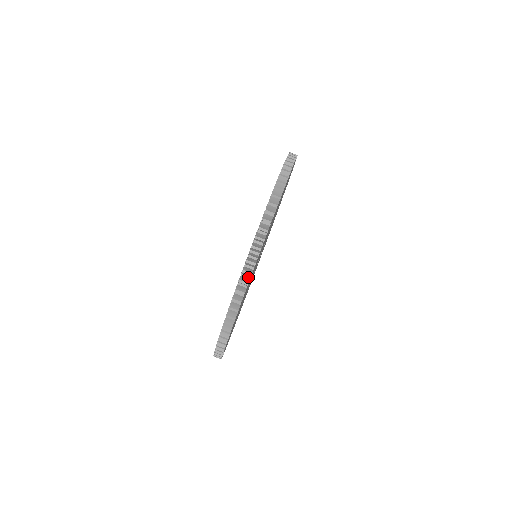
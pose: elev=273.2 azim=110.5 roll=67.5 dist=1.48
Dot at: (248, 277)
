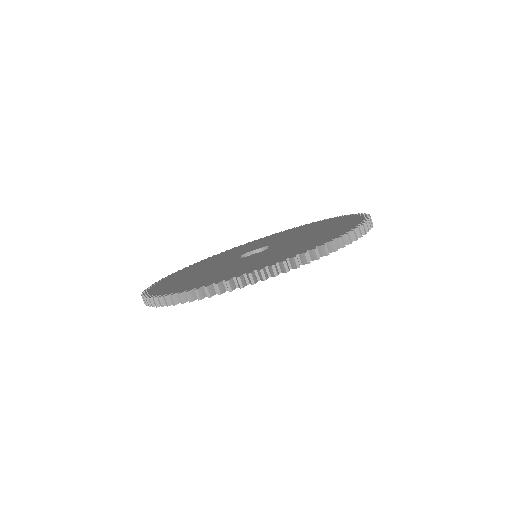
Dot at: occluded
